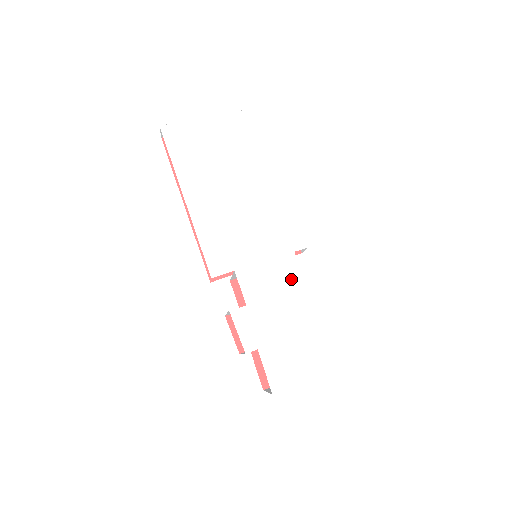
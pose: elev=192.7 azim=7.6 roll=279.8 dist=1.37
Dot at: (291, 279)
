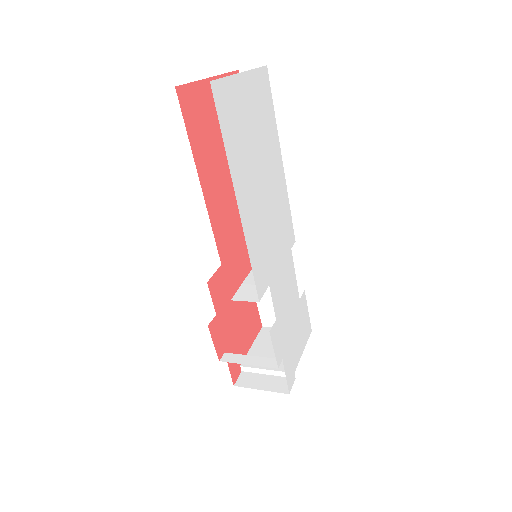
Dot at: (291, 278)
